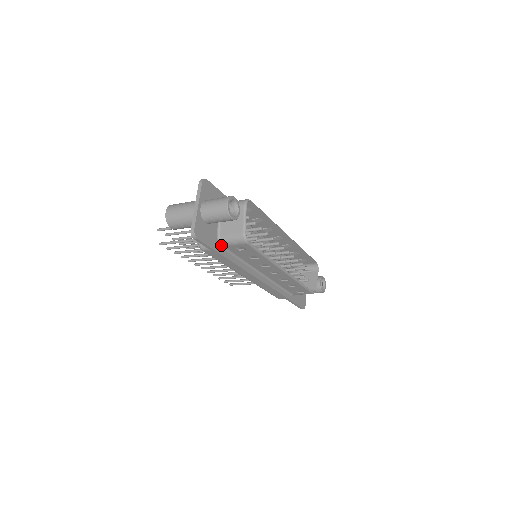
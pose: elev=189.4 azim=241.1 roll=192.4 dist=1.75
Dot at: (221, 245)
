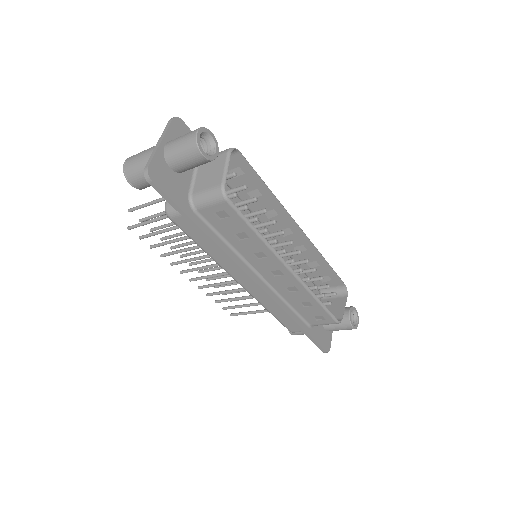
Dot at: (193, 208)
